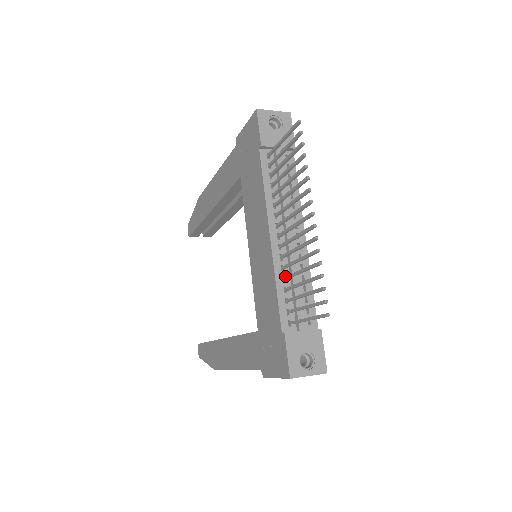
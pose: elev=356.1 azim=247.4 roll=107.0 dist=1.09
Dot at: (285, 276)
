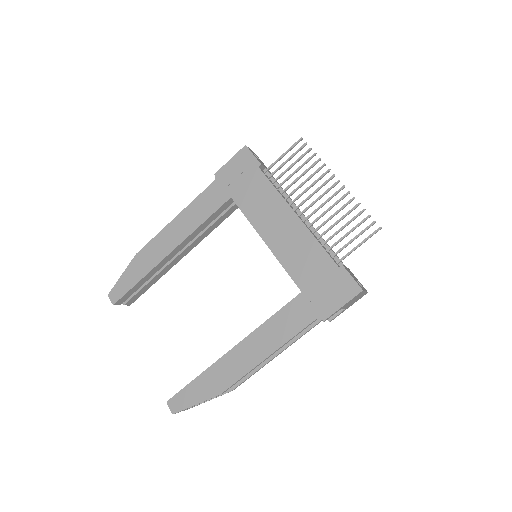
Dot at: occluded
